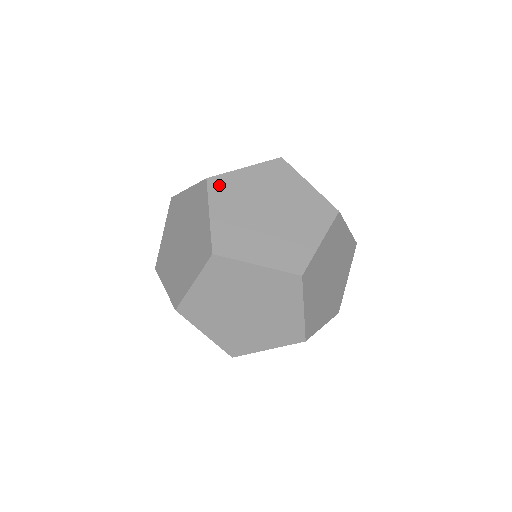
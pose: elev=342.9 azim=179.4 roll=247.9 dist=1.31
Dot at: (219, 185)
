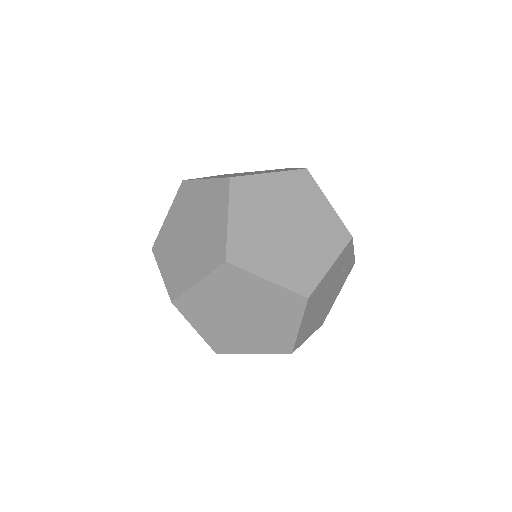
Dot at: occluded
